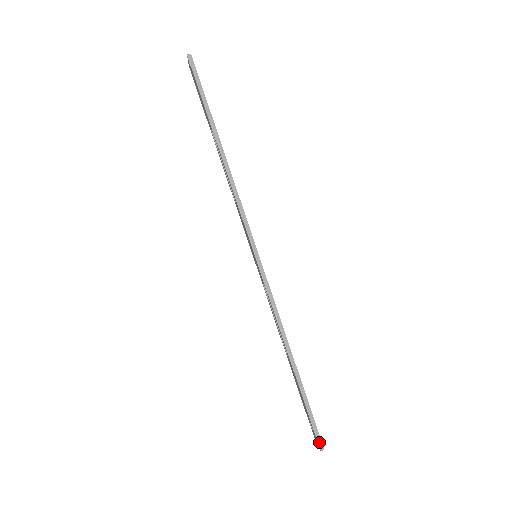
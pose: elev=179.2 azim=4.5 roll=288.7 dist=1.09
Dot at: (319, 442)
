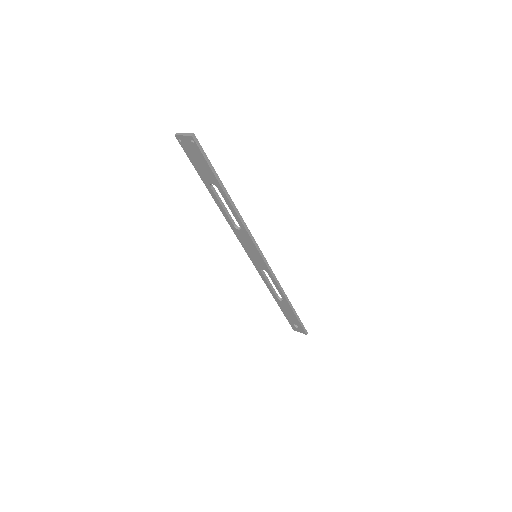
Dot at: (306, 332)
